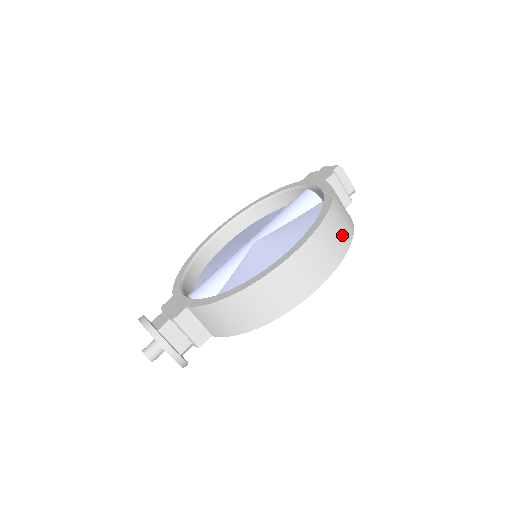
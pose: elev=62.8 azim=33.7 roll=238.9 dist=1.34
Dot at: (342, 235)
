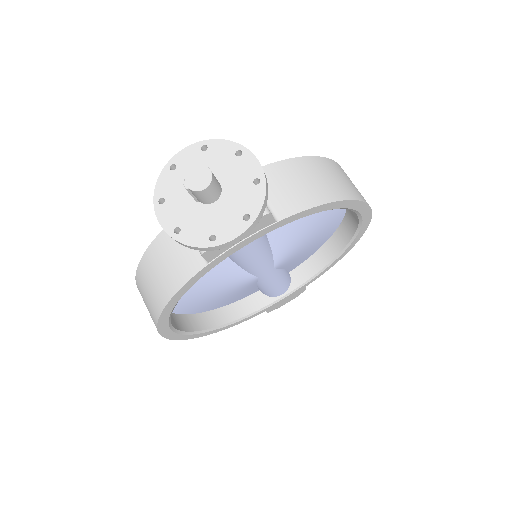
Dot at: occluded
